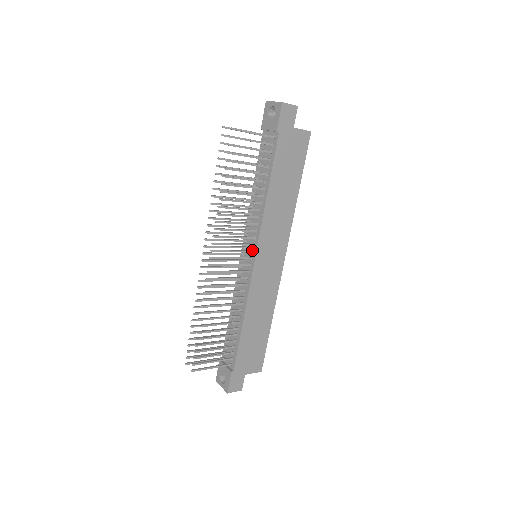
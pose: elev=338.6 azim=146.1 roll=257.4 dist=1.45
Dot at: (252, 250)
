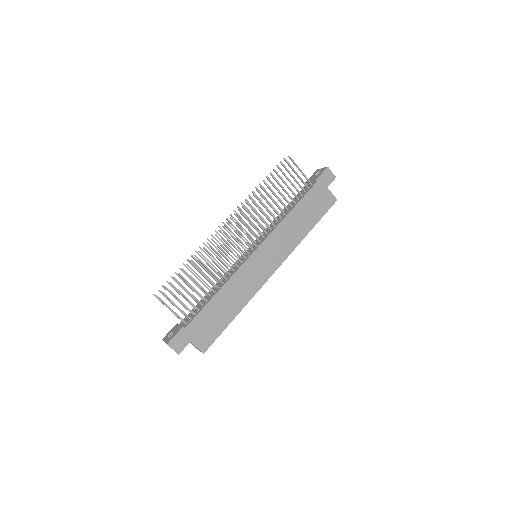
Dot at: (257, 245)
